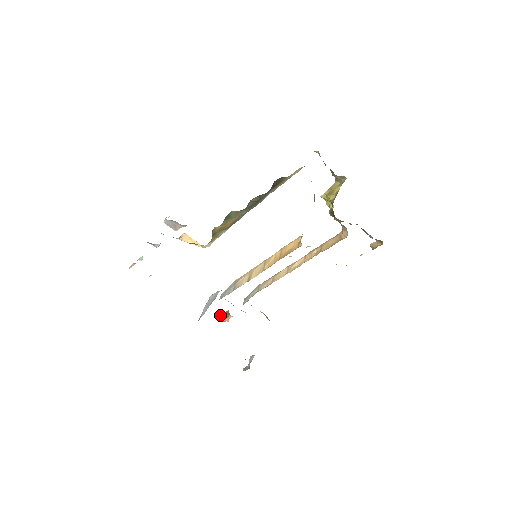
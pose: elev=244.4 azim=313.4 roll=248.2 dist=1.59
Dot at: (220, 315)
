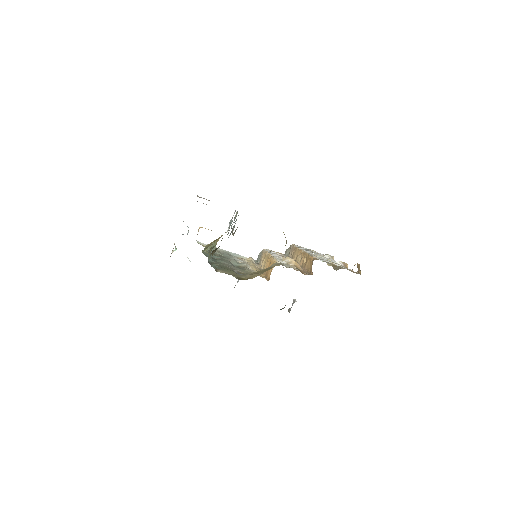
Dot at: occluded
